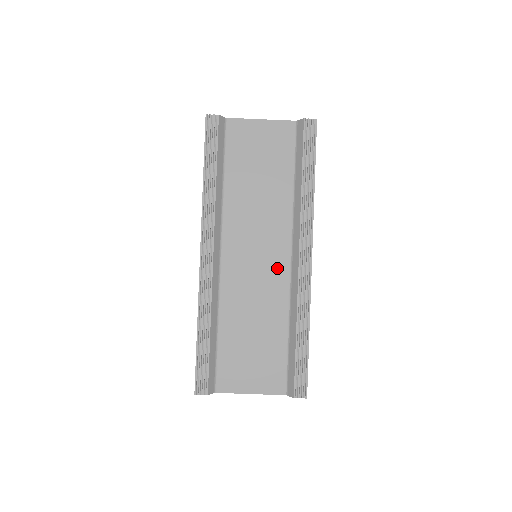
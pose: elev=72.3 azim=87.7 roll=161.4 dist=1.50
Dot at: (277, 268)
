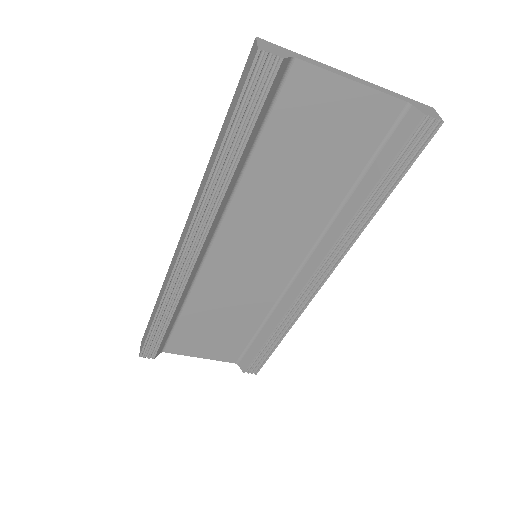
Dot at: (277, 274)
